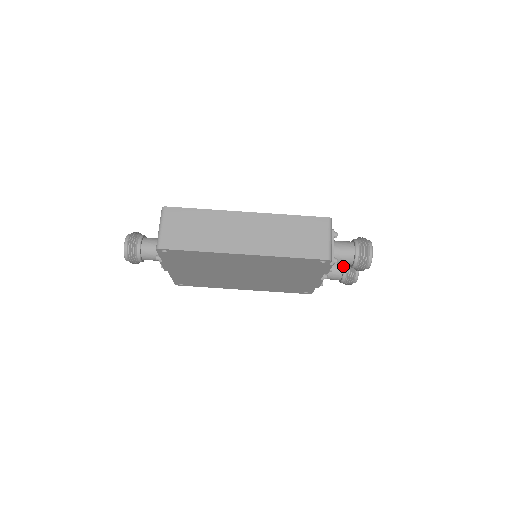
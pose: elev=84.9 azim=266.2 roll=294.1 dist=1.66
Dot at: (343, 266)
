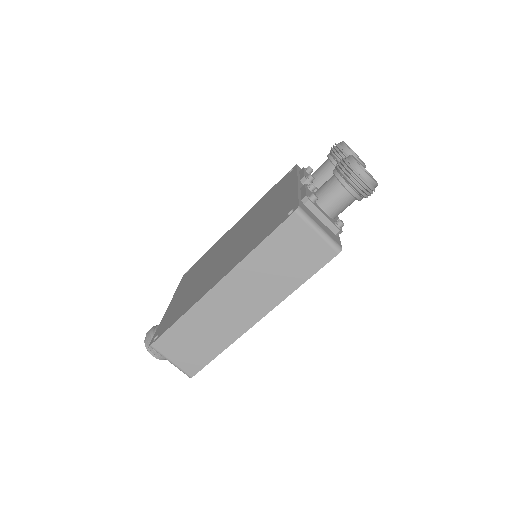
Dot at: occluded
